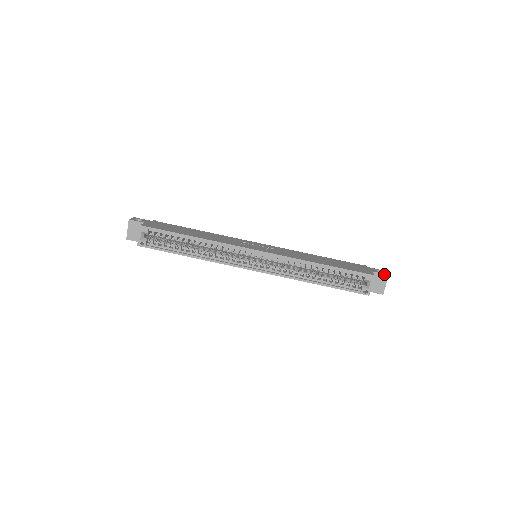
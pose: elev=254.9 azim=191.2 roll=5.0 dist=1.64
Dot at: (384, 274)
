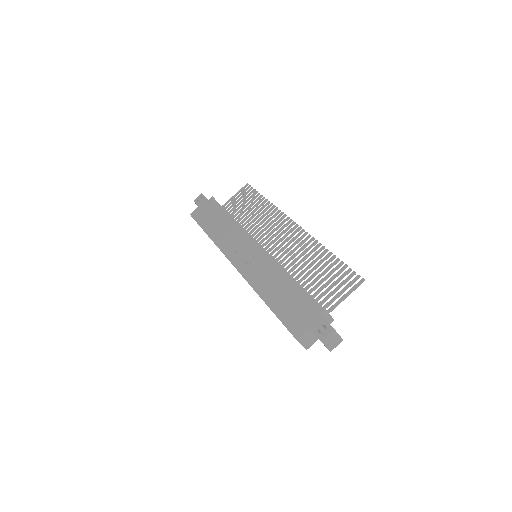
Dot at: (317, 337)
